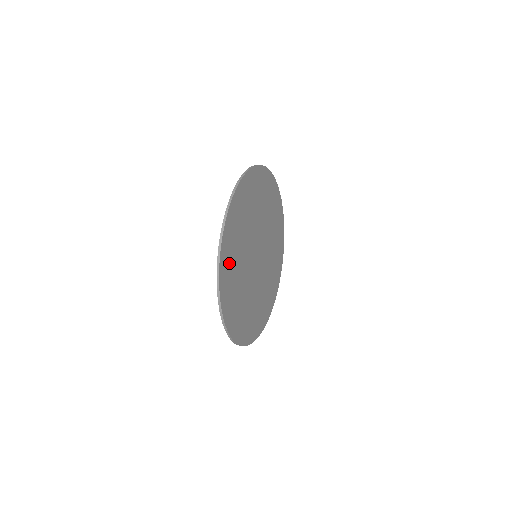
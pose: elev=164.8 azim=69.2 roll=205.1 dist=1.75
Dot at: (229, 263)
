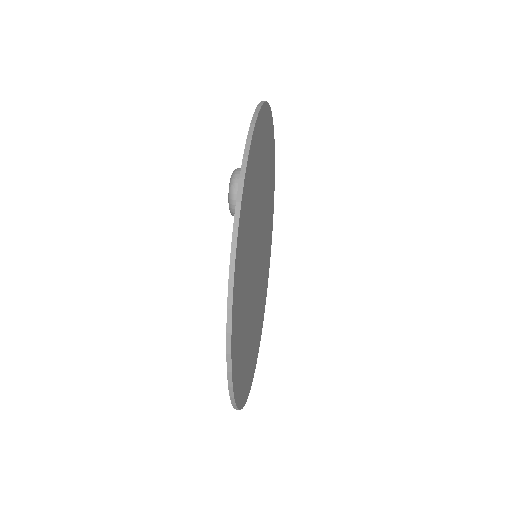
Dot at: (243, 241)
